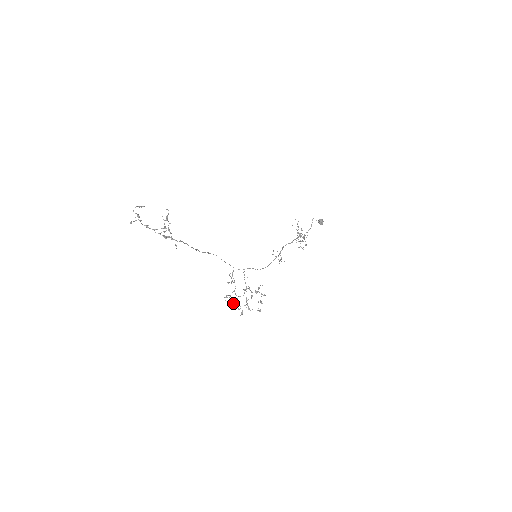
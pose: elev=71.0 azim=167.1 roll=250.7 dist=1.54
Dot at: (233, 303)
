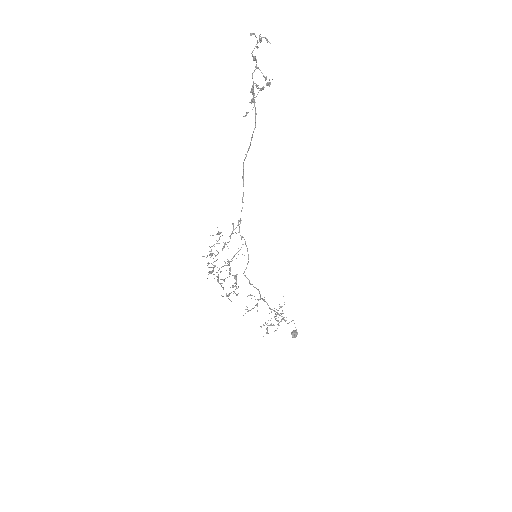
Dot at: occluded
